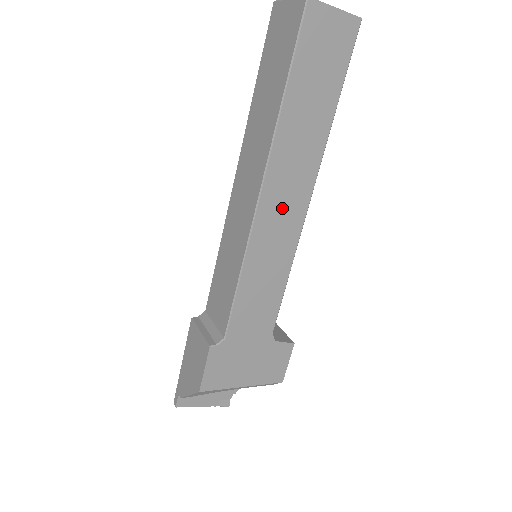
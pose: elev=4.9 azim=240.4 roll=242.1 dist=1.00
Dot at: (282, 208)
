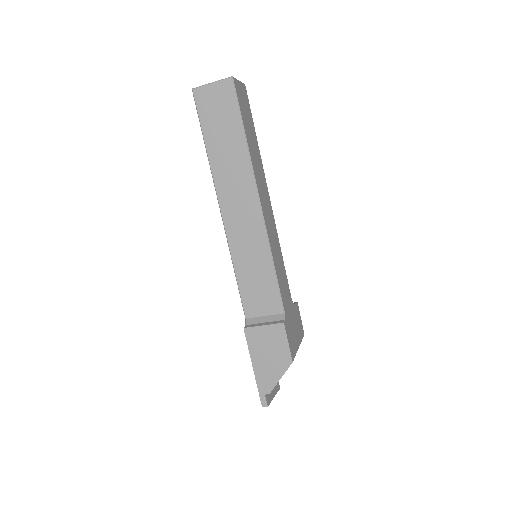
Dot at: (267, 208)
